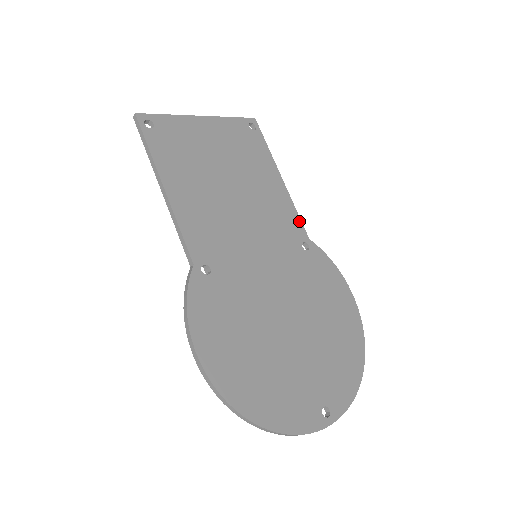
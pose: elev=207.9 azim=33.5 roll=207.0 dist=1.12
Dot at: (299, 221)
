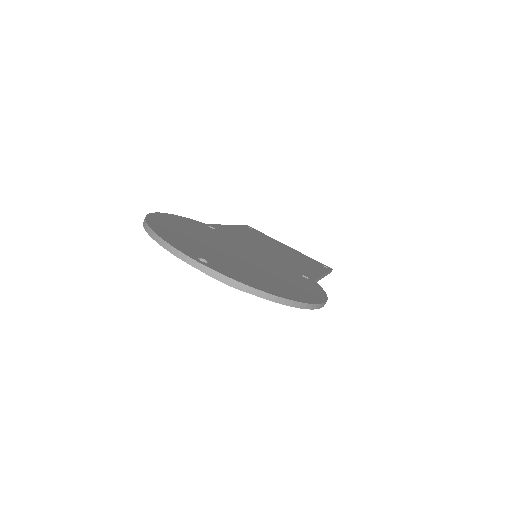
Dot at: (315, 277)
